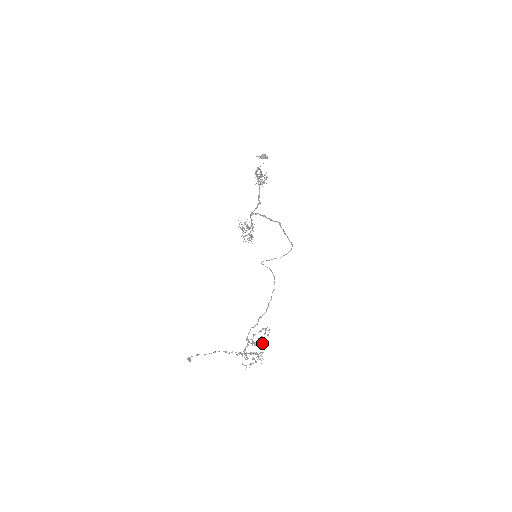
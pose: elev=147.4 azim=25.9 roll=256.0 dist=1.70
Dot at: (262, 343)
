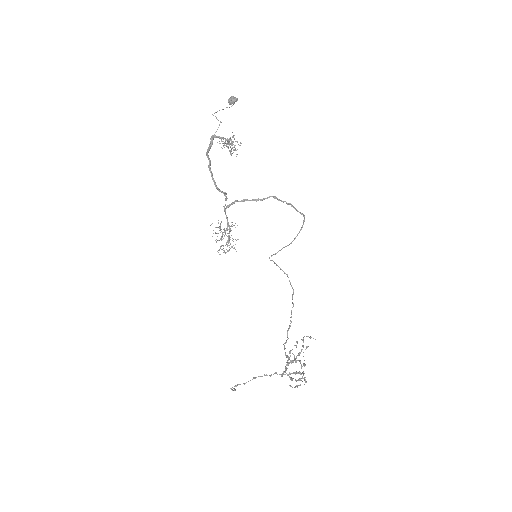
Dot at: occluded
